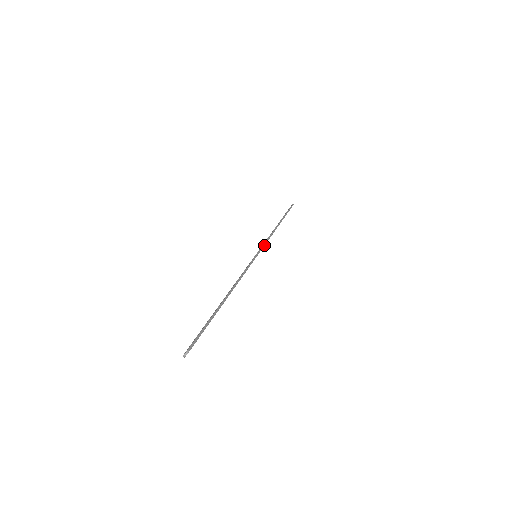
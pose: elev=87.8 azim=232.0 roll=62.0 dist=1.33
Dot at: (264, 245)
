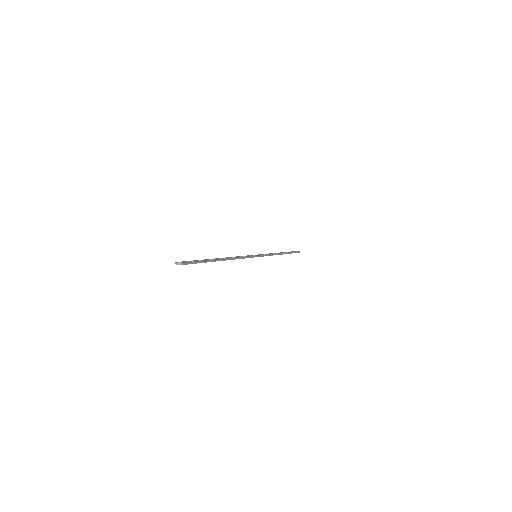
Dot at: occluded
